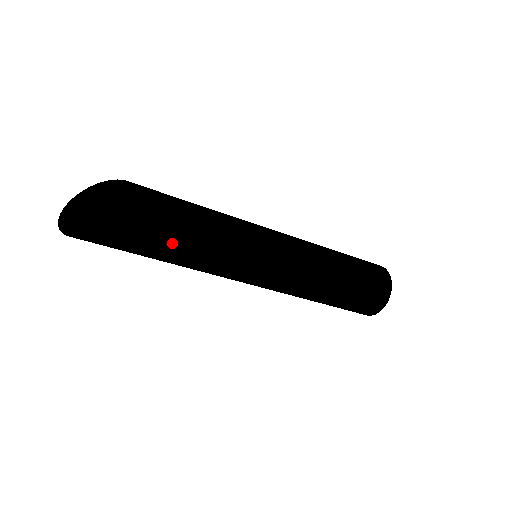
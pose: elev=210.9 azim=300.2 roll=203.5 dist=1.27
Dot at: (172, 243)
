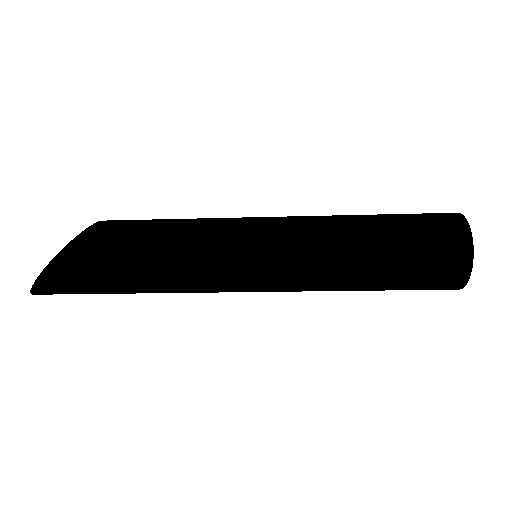
Dot at: occluded
